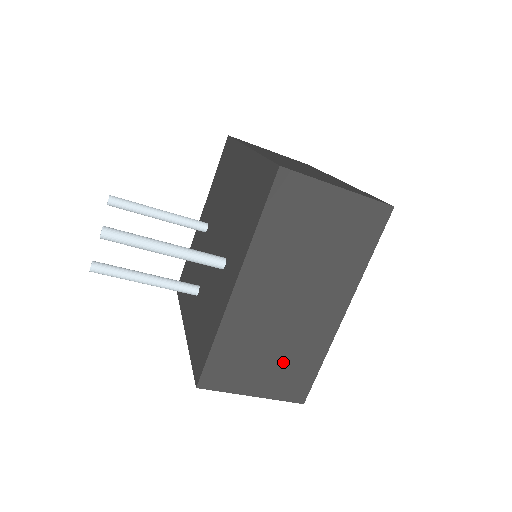
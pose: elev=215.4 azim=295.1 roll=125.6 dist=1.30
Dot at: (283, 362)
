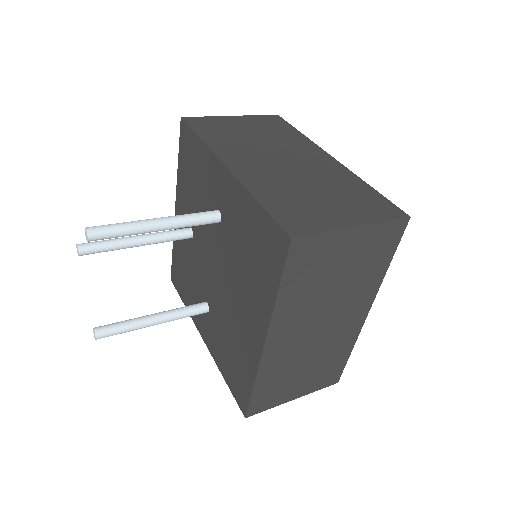
Dot at: occluded
